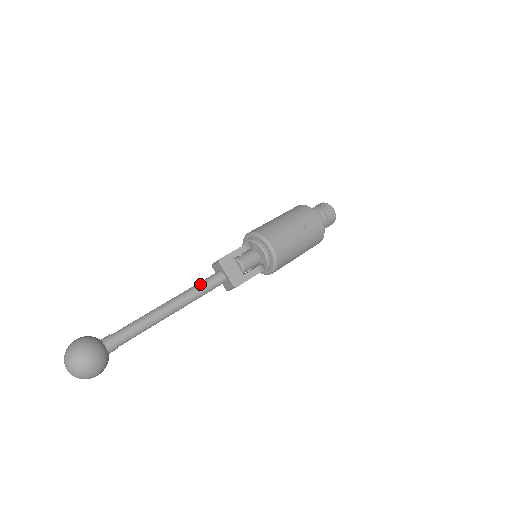
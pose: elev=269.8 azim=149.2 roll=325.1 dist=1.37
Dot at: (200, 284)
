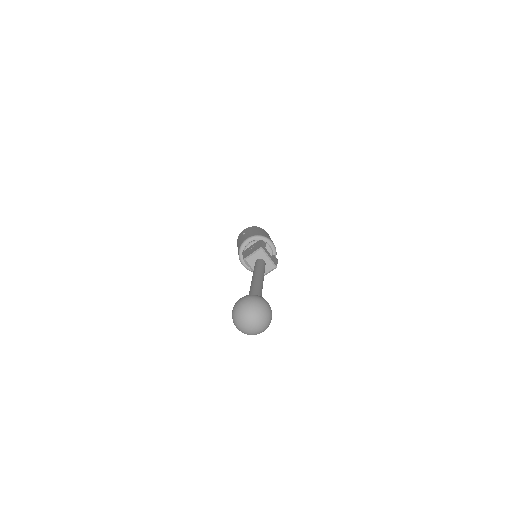
Dot at: (260, 265)
